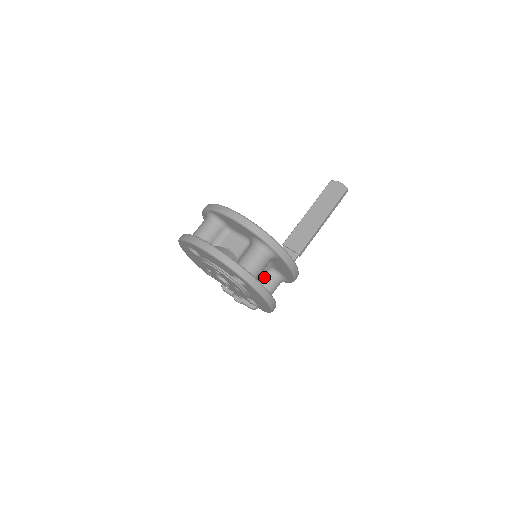
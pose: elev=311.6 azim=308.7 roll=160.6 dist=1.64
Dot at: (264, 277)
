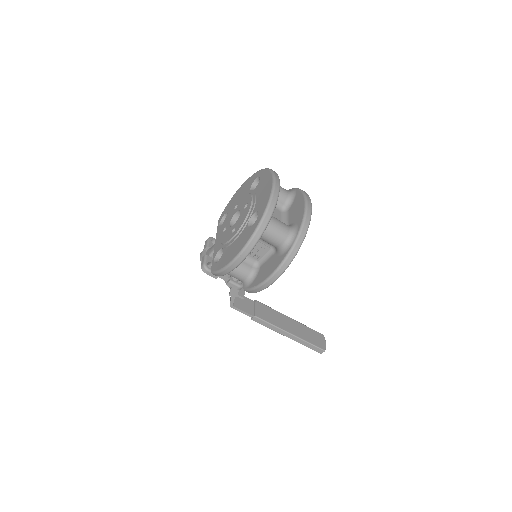
Dot at: (248, 259)
